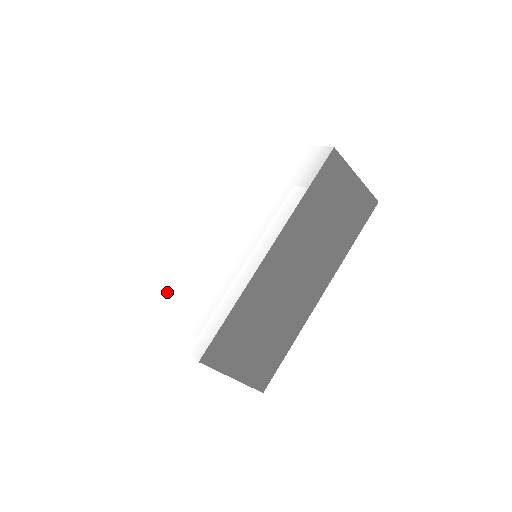
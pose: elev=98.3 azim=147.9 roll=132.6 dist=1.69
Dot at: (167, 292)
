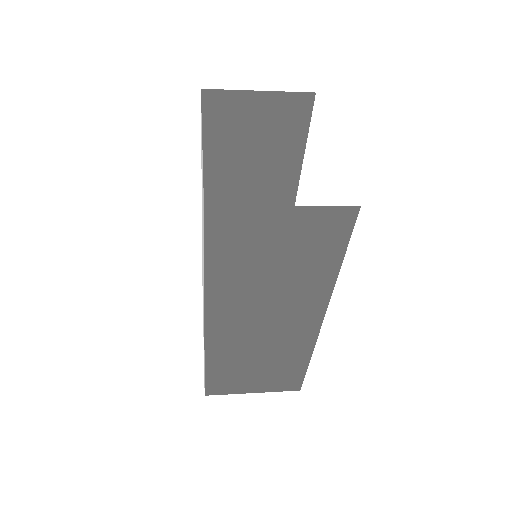
Dot at: occluded
